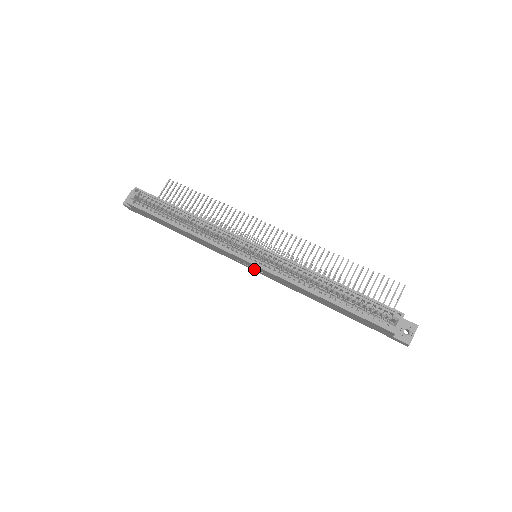
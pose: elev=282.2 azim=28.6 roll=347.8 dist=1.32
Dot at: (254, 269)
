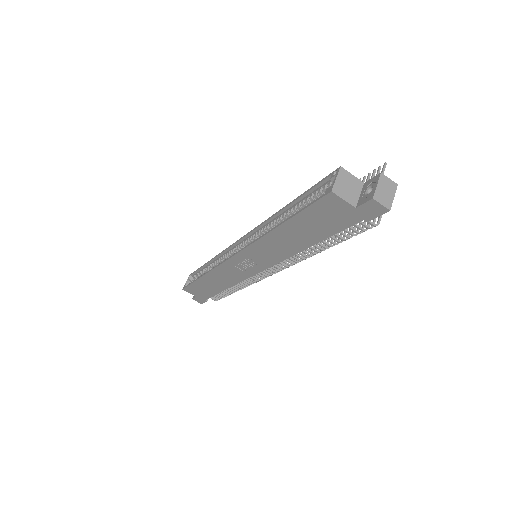
Dot at: (255, 268)
